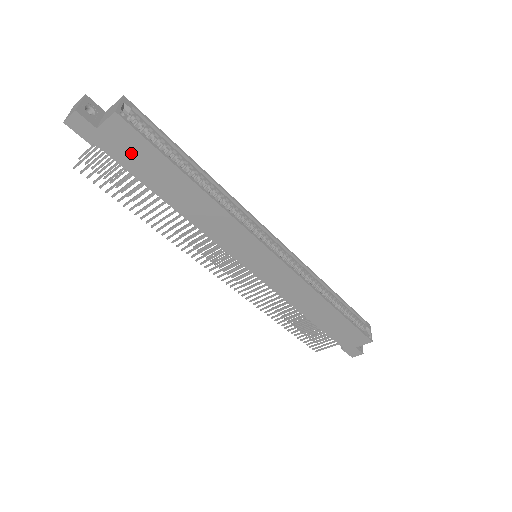
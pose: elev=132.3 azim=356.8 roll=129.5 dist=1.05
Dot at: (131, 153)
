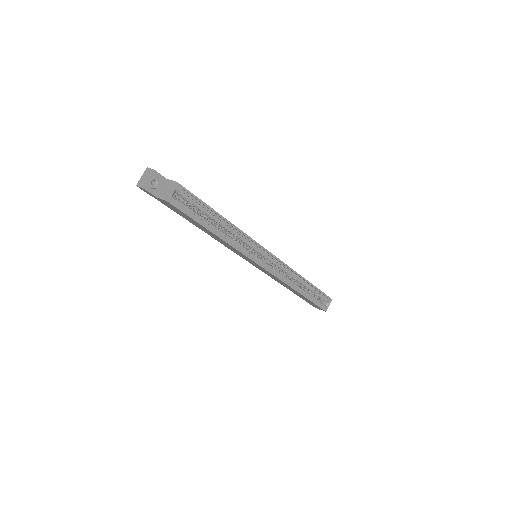
Dot at: (176, 210)
